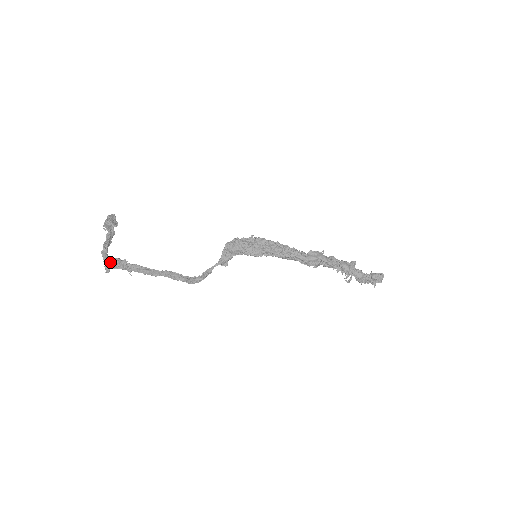
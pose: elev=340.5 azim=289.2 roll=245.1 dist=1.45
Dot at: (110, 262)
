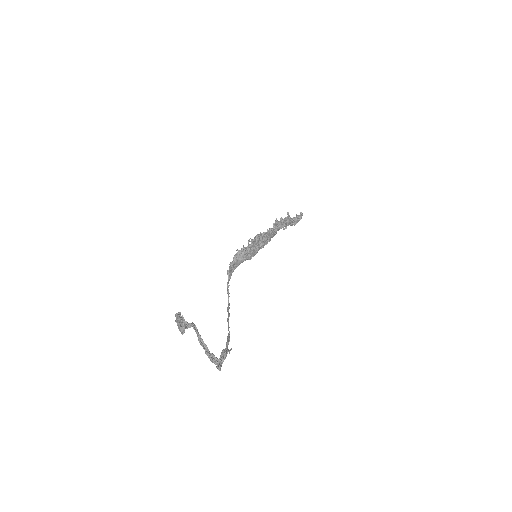
Dot at: (222, 361)
